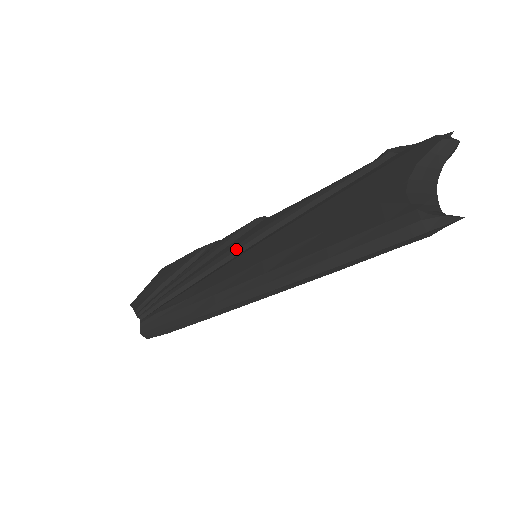
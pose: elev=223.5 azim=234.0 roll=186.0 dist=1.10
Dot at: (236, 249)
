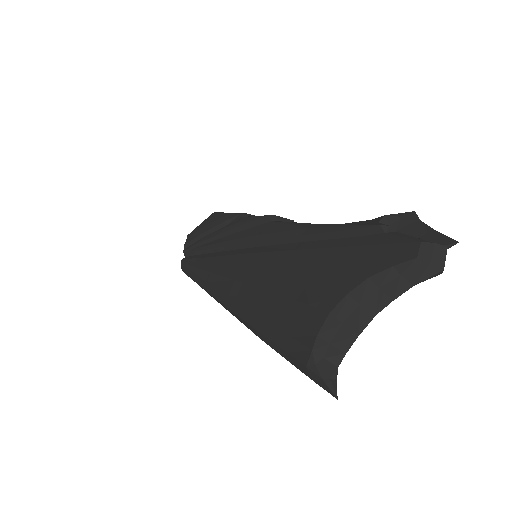
Dot at: (240, 243)
